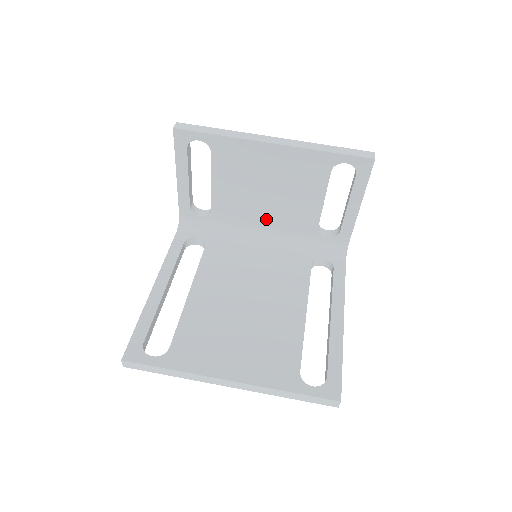
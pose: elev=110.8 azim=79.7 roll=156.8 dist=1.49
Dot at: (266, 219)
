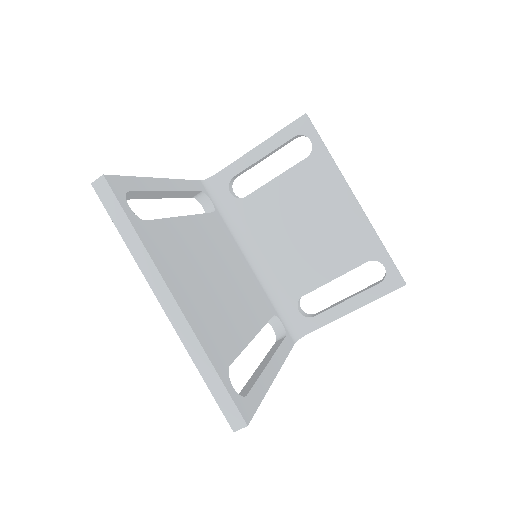
Dot at: (275, 248)
